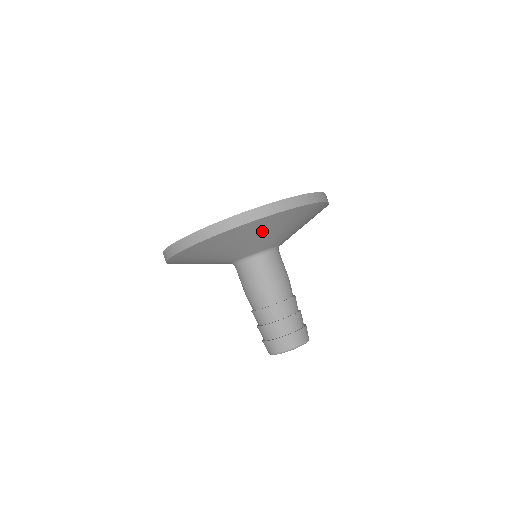
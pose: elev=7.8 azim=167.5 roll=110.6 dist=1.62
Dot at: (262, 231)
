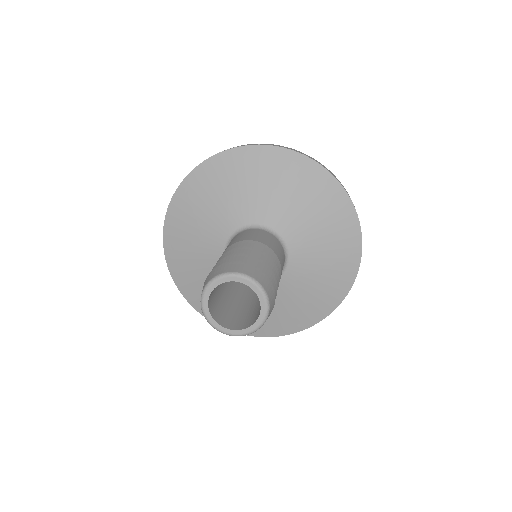
Dot at: (332, 229)
